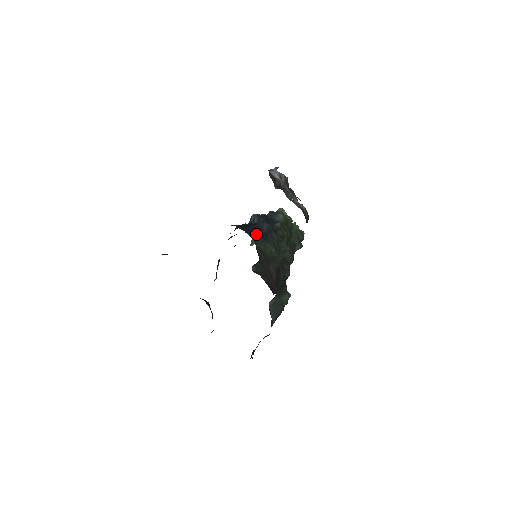
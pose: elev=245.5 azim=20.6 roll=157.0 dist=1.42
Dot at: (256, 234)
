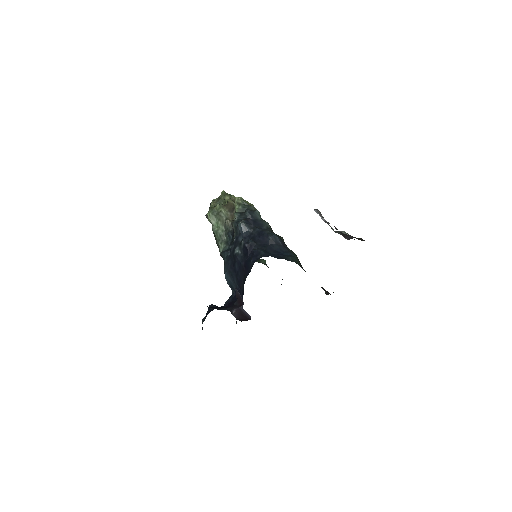
Dot at: (282, 252)
